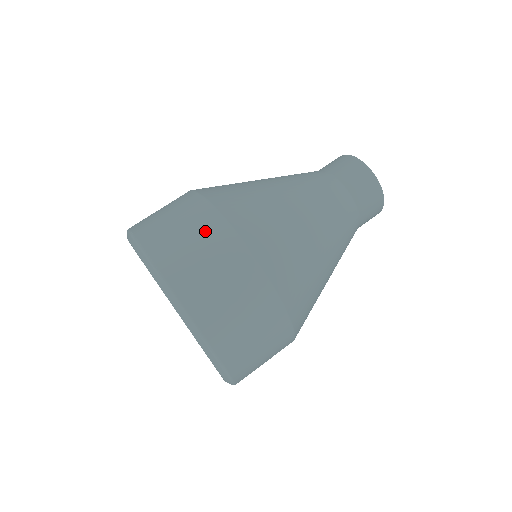
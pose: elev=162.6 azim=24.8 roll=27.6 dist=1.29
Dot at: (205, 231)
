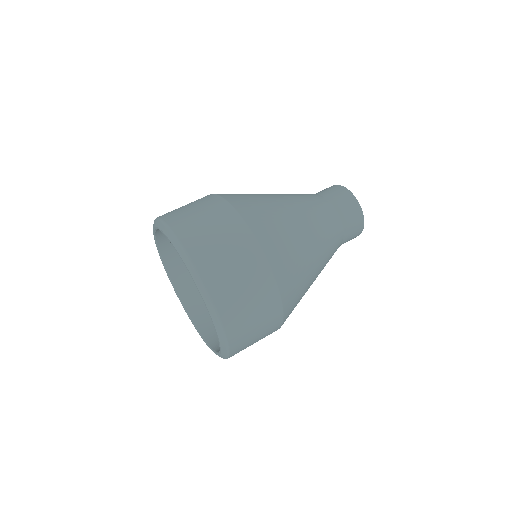
Dot at: (257, 282)
